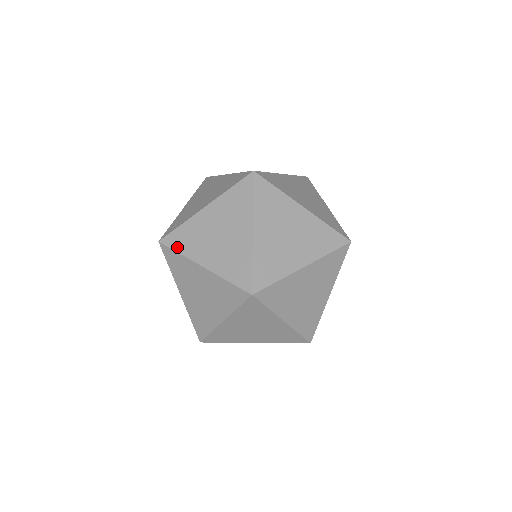
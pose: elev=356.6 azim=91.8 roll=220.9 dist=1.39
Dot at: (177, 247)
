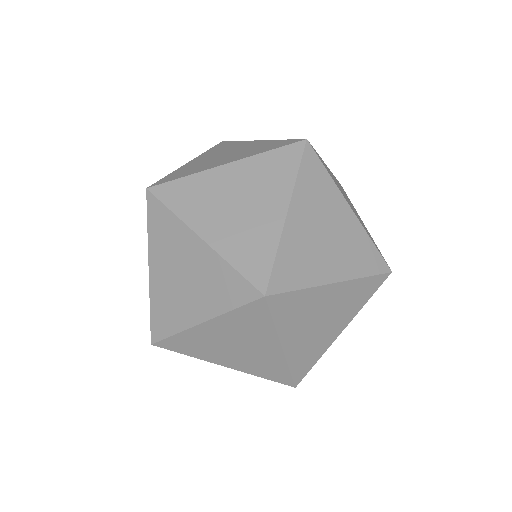
Dot at: occluded
